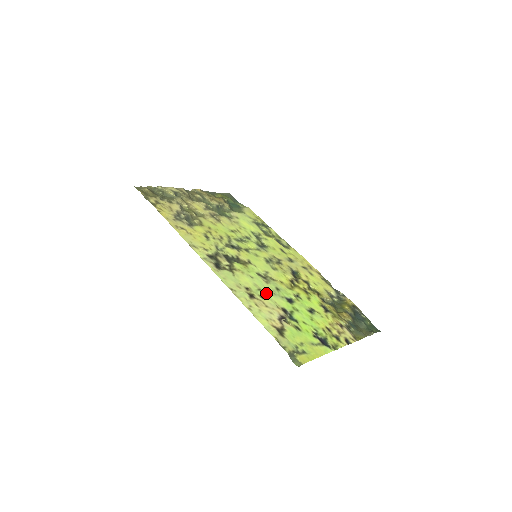
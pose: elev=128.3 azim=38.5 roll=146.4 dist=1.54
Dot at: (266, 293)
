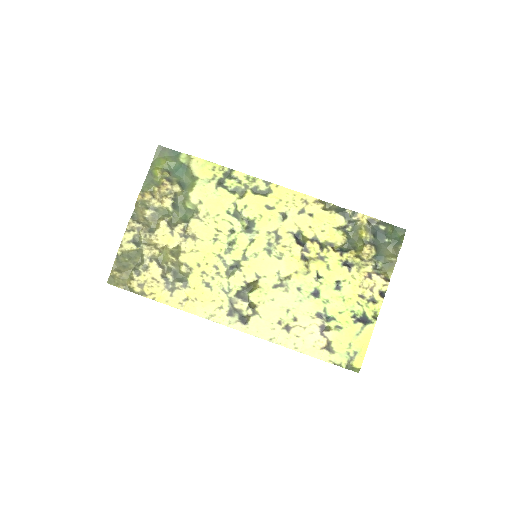
Dot at: (295, 309)
